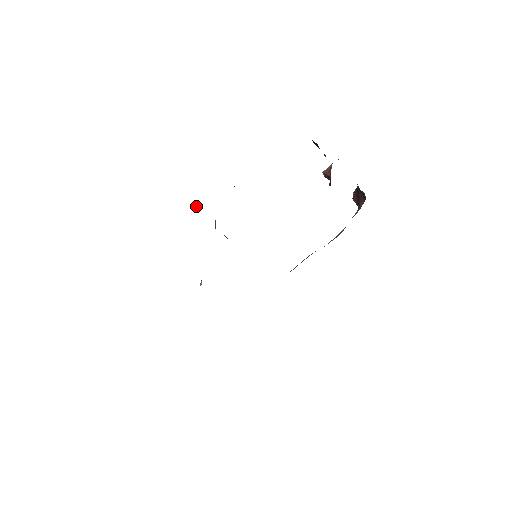
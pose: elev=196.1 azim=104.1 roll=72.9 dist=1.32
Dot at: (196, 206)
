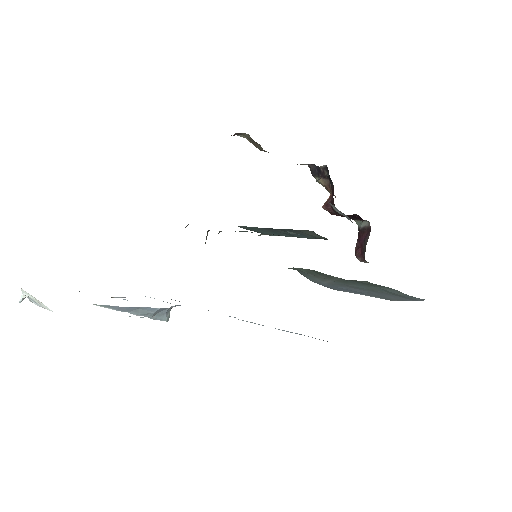
Dot at: occluded
